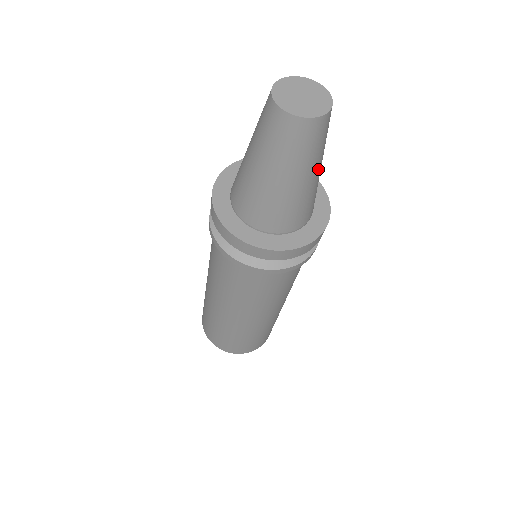
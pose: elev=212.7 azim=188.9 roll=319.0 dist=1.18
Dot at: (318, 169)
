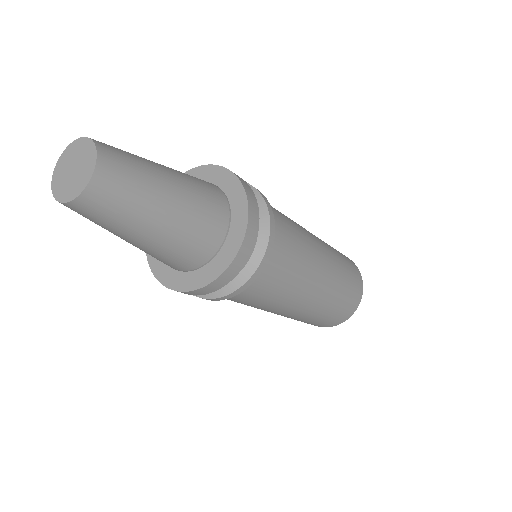
Dot at: (154, 224)
